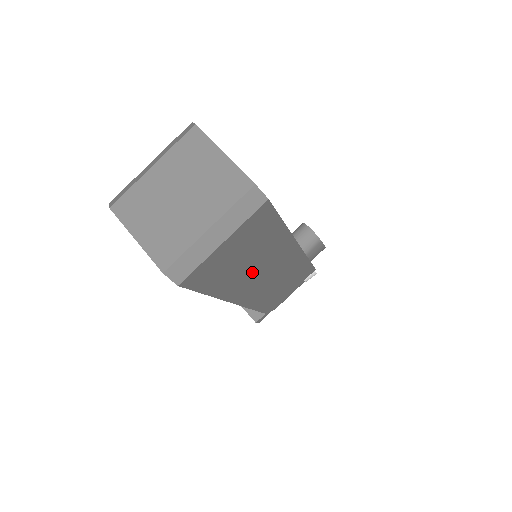
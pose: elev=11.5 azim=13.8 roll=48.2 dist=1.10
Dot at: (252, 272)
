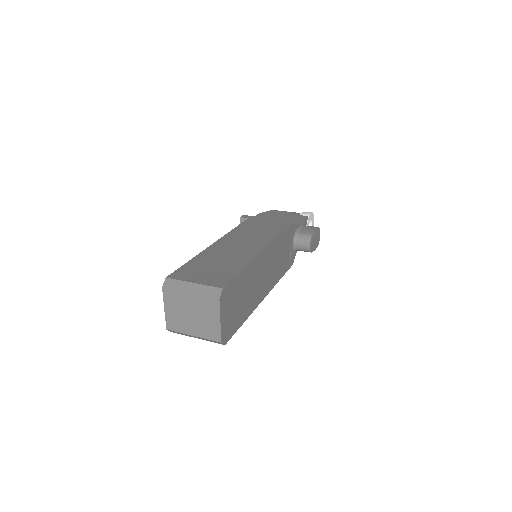
Dot at: occluded
